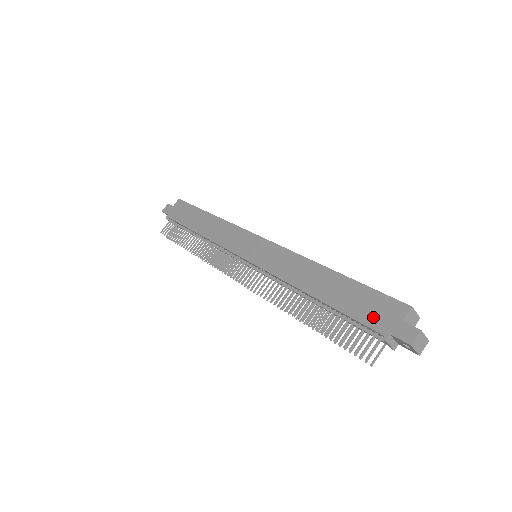
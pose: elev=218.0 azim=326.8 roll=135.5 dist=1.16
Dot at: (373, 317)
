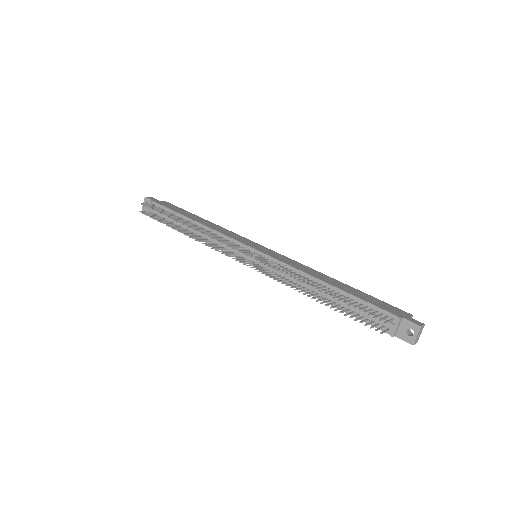
Dot at: (386, 308)
